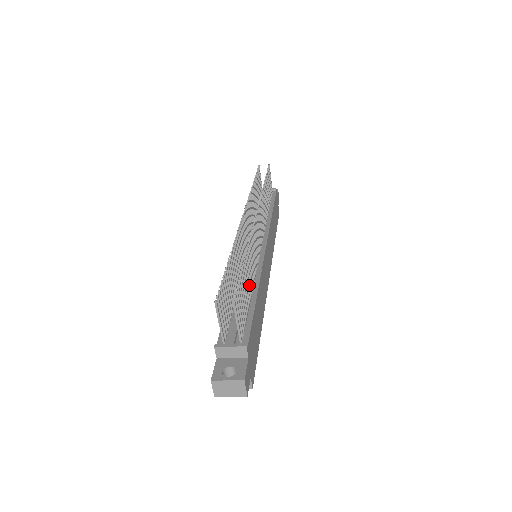
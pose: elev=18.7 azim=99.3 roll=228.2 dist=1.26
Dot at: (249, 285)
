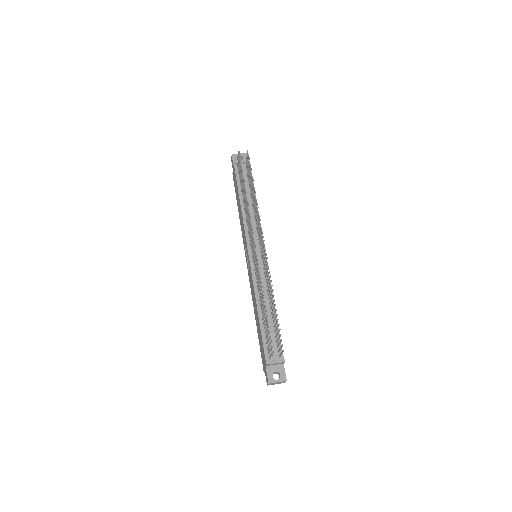
Dot at: occluded
